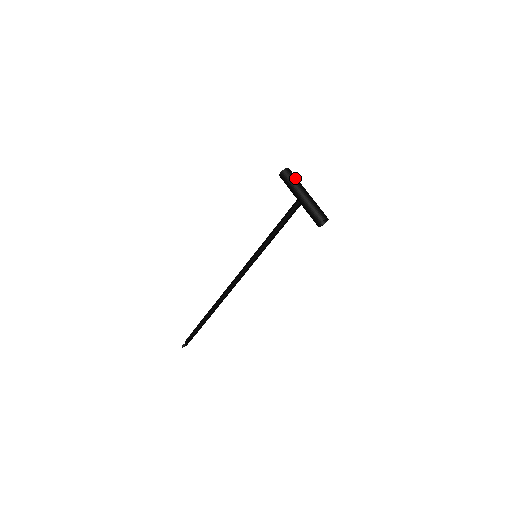
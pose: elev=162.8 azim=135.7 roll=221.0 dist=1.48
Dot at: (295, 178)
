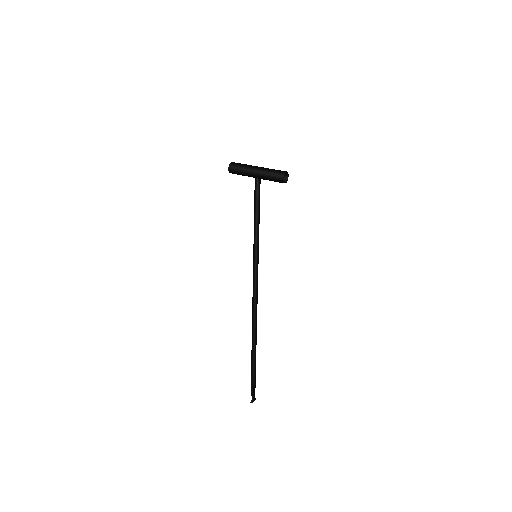
Dot at: (242, 164)
